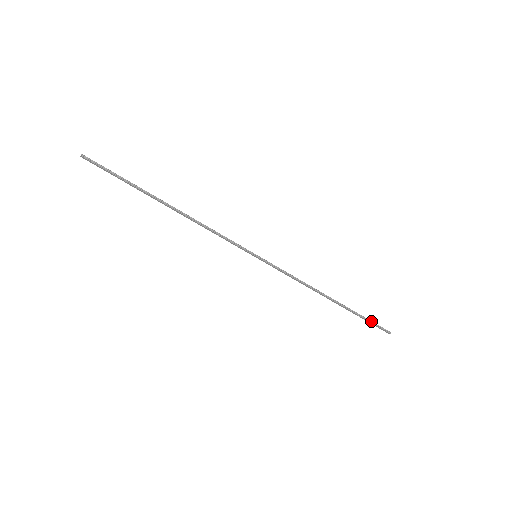
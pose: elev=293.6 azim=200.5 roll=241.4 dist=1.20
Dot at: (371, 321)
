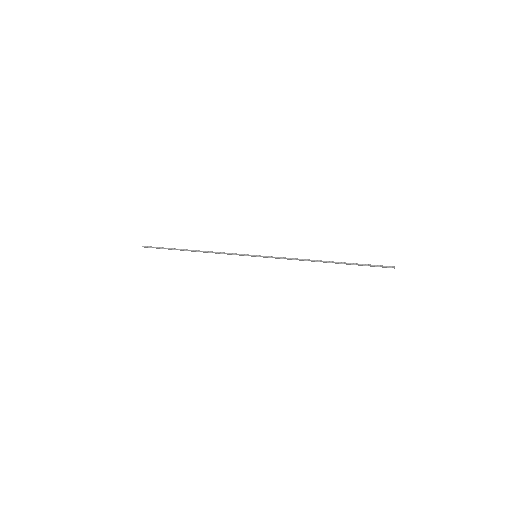
Dot at: (370, 265)
